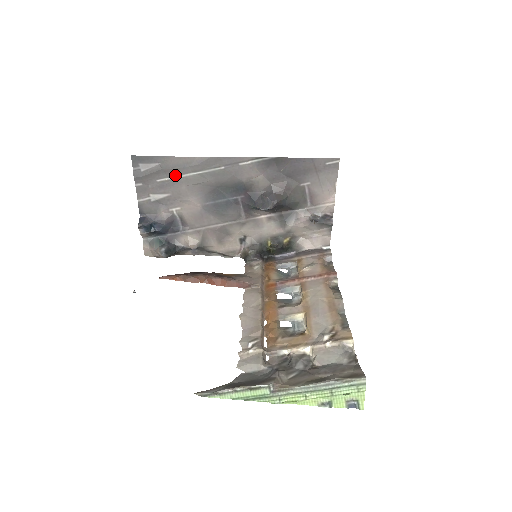
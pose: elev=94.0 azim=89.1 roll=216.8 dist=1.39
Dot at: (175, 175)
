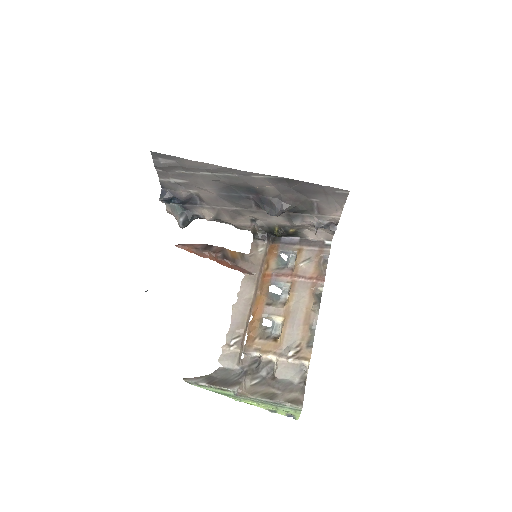
Dot at: (192, 171)
